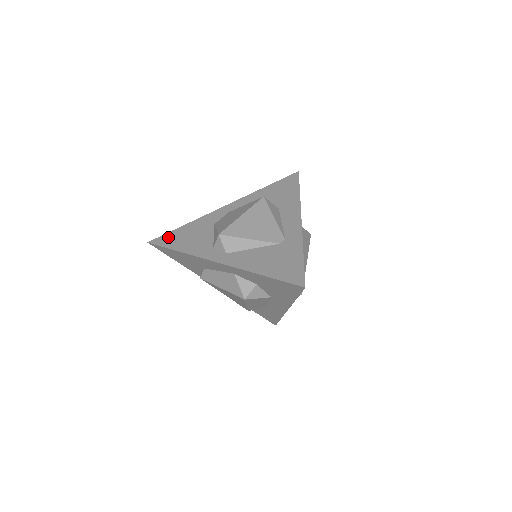
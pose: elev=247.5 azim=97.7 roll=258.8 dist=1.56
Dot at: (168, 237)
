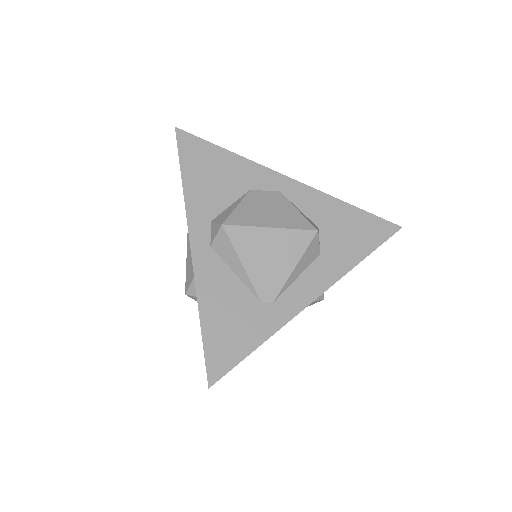
Dot at: (197, 147)
